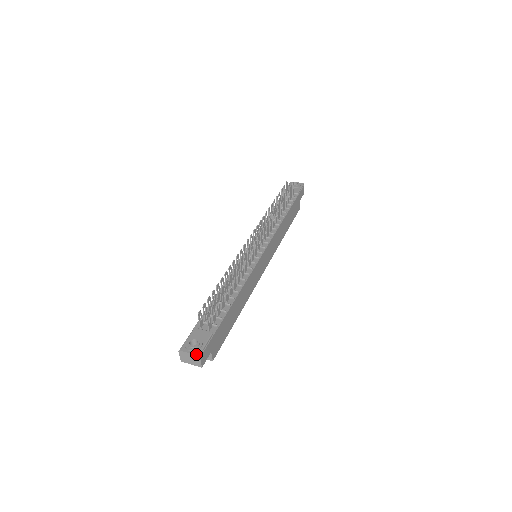
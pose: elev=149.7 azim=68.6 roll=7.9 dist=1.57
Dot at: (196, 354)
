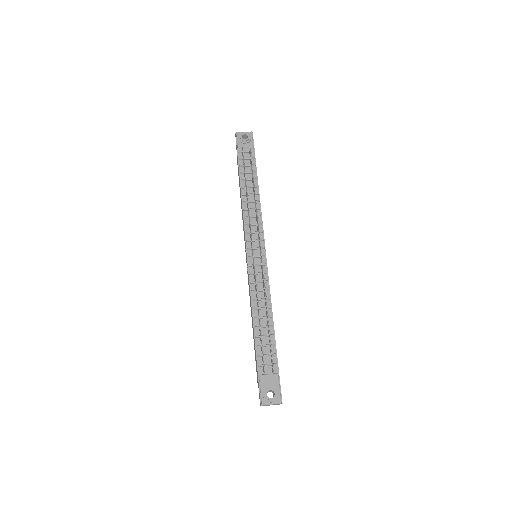
Dot at: (278, 403)
